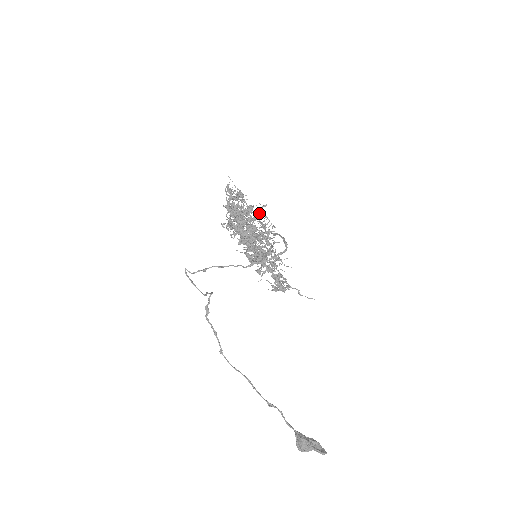
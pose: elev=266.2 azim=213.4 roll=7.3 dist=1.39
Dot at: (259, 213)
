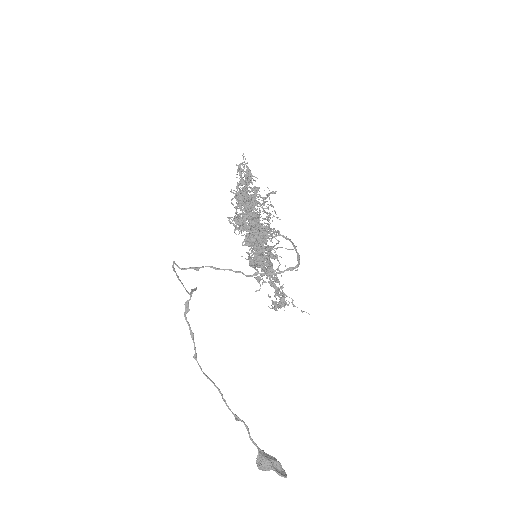
Dot at: occluded
